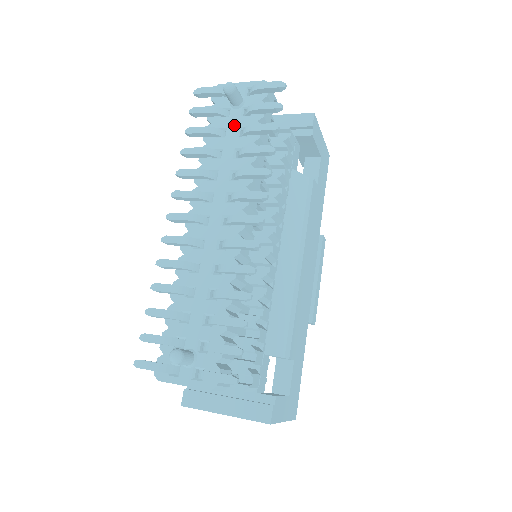
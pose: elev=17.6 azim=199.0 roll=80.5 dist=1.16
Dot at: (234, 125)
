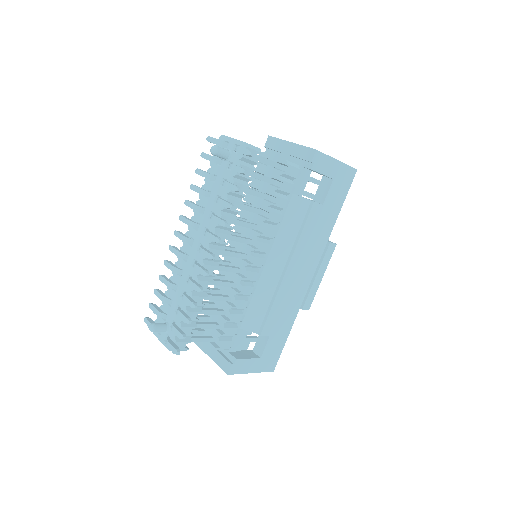
Dot at: (221, 175)
